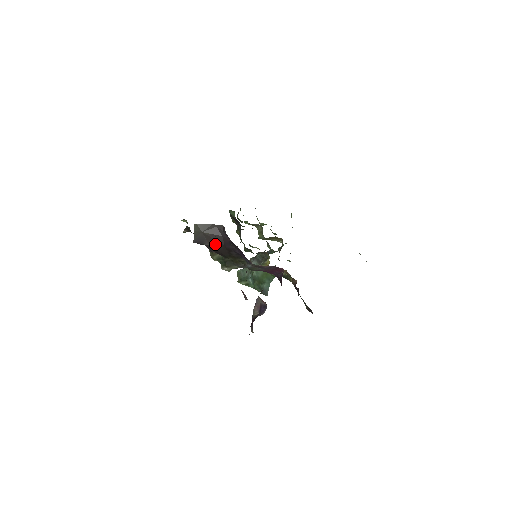
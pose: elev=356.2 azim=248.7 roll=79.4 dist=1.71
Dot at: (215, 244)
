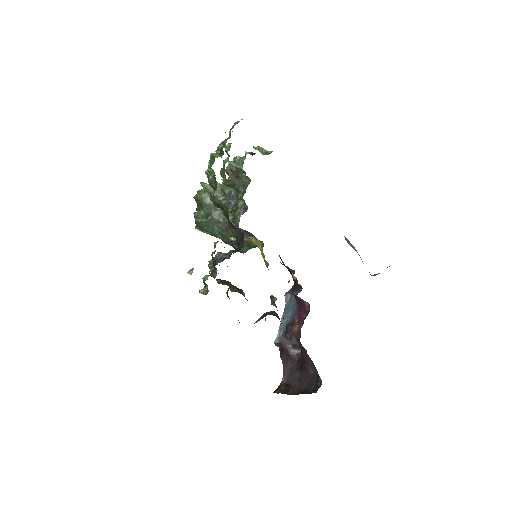
Dot at: occluded
